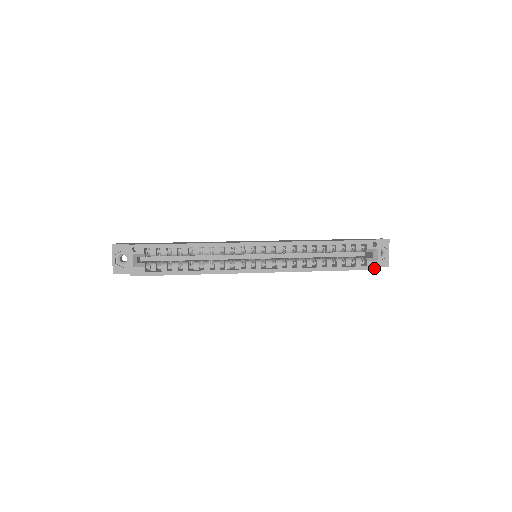
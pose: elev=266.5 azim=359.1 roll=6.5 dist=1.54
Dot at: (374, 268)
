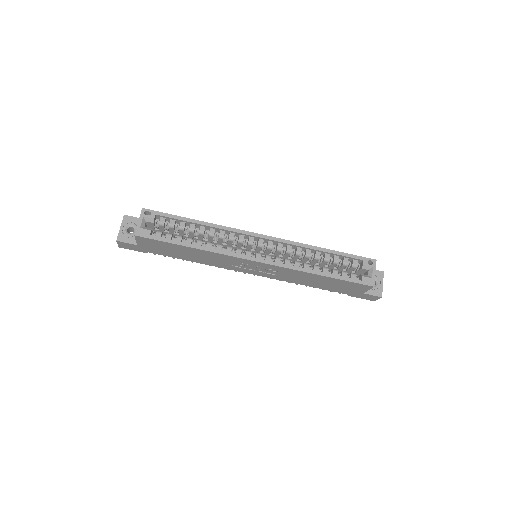
Dot at: (368, 284)
